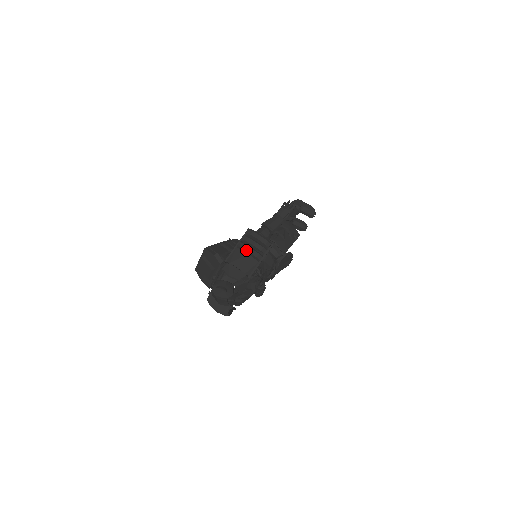
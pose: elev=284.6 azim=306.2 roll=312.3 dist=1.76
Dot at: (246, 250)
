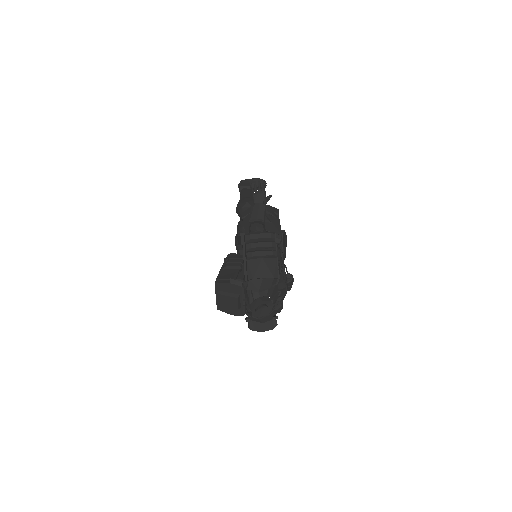
Dot at: (258, 256)
